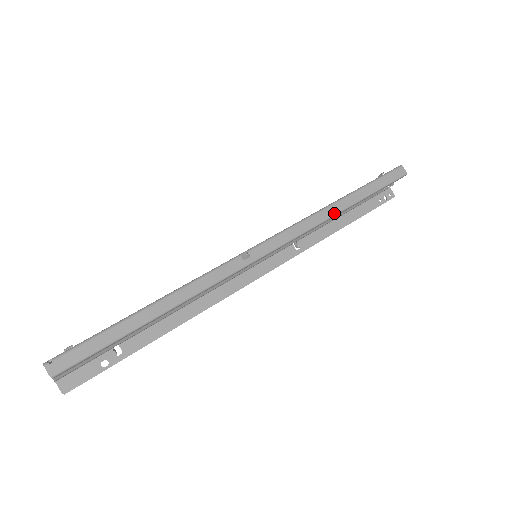
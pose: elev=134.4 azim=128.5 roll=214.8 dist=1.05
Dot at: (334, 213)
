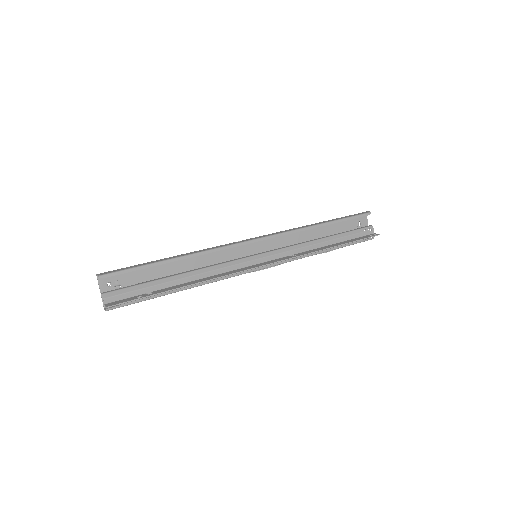
Dot at: (309, 226)
